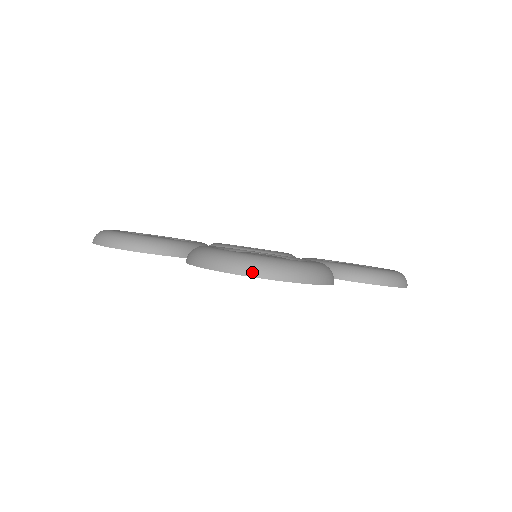
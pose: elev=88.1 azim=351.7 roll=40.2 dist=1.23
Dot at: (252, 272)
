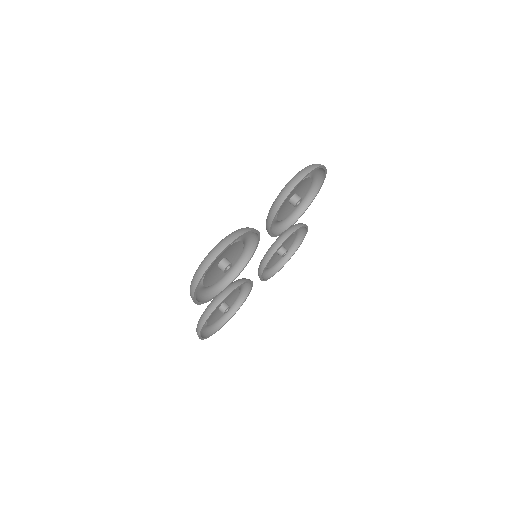
Dot at: (319, 165)
